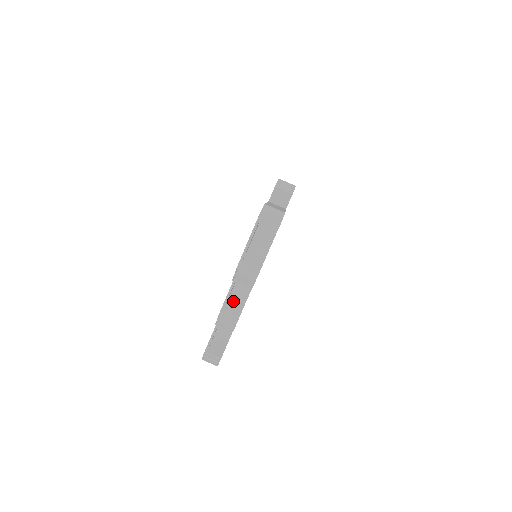
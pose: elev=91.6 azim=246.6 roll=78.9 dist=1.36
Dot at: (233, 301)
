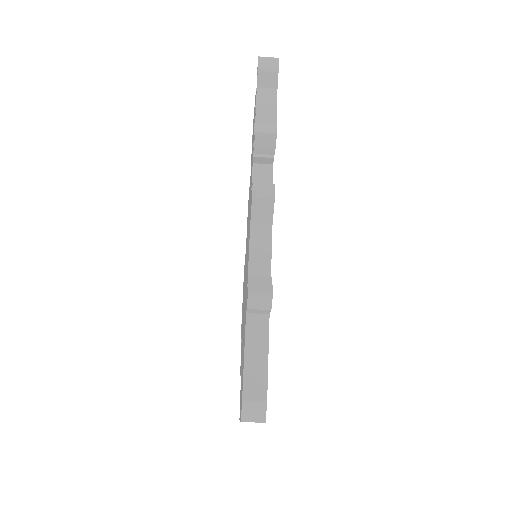
Dot at: occluded
